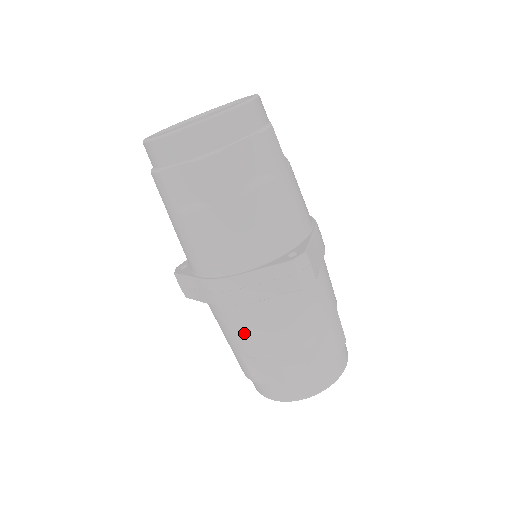
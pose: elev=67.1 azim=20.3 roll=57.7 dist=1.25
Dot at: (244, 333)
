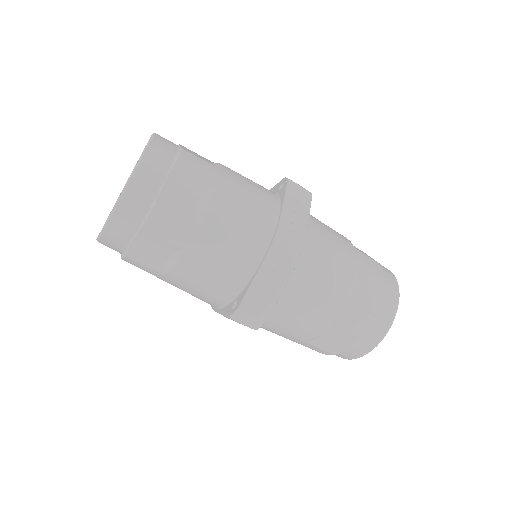
Dot at: occluded
